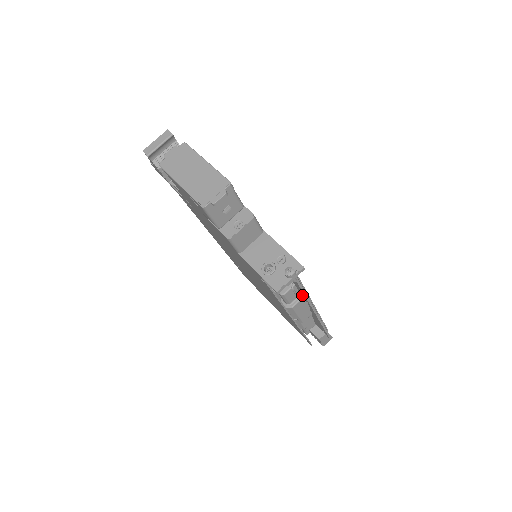
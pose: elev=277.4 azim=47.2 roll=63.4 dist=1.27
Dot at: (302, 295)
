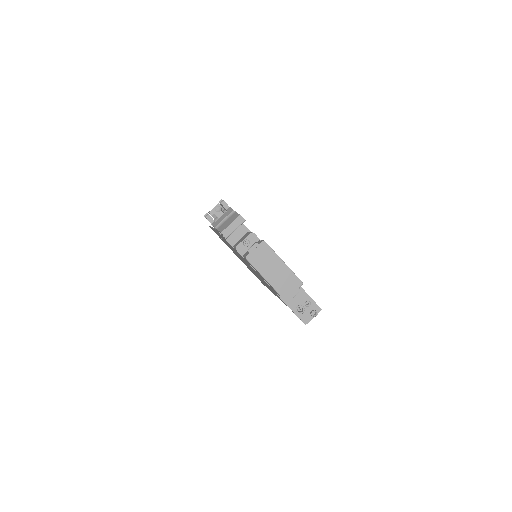
Dot at: occluded
